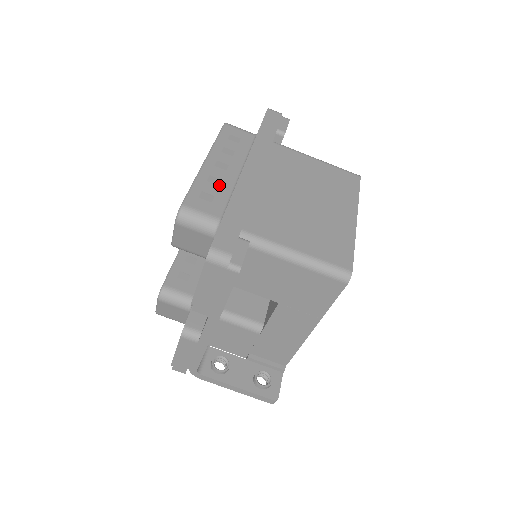
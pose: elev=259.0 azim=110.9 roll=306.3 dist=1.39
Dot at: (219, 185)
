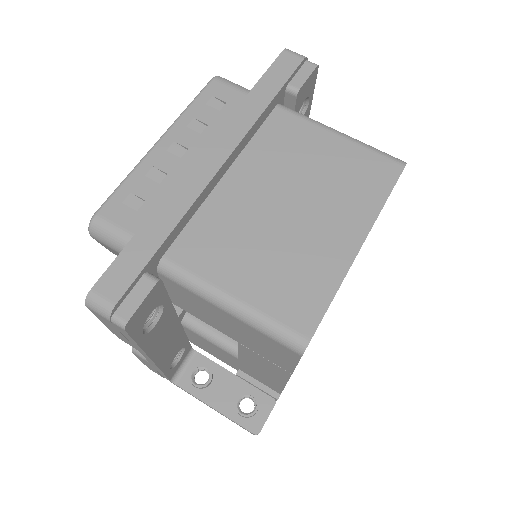
Dot at: (160, 183)
